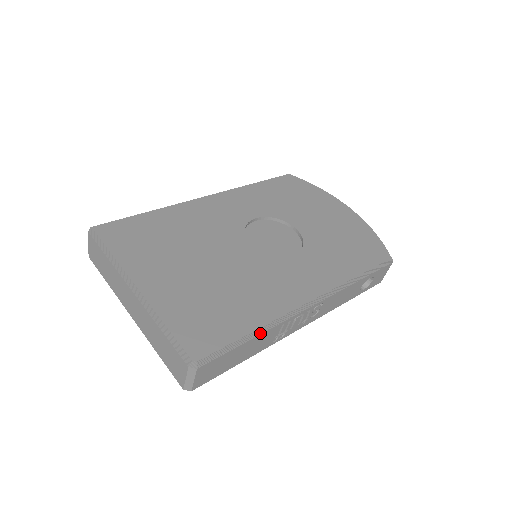
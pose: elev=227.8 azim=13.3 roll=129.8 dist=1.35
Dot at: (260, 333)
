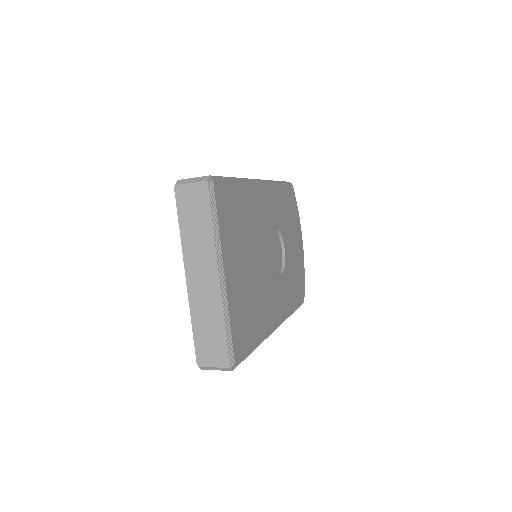
Dot at: occluded
